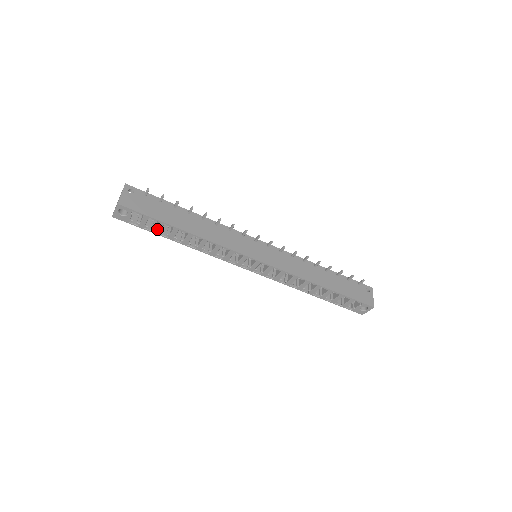
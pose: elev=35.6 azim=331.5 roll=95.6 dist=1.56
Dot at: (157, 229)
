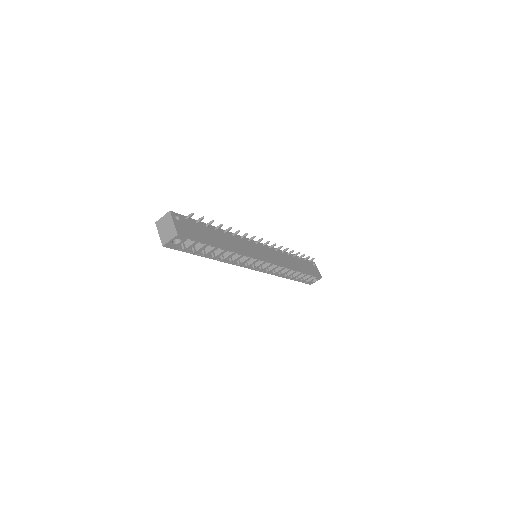
Dot at: (199, 250)
